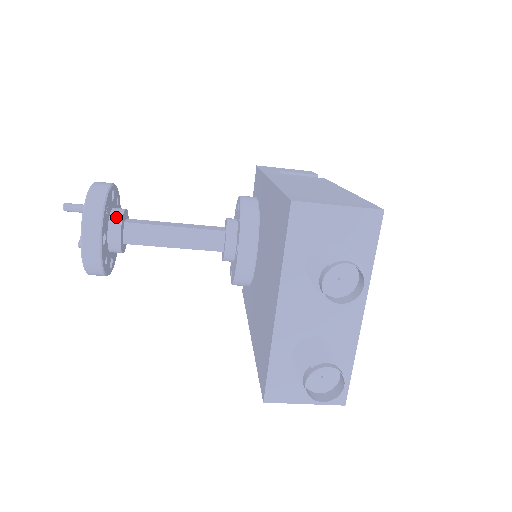
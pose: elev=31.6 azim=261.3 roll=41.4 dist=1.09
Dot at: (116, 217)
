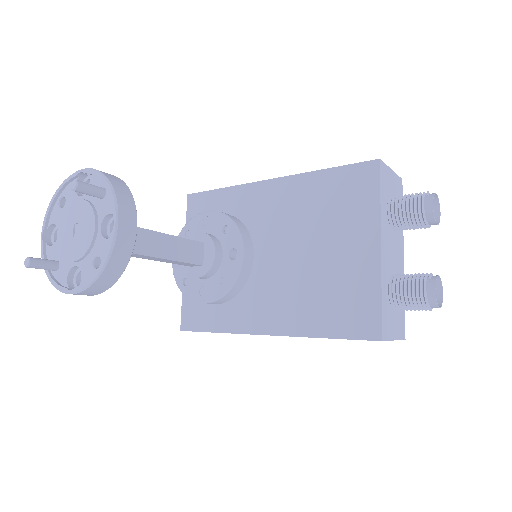
Dot at: occluded
